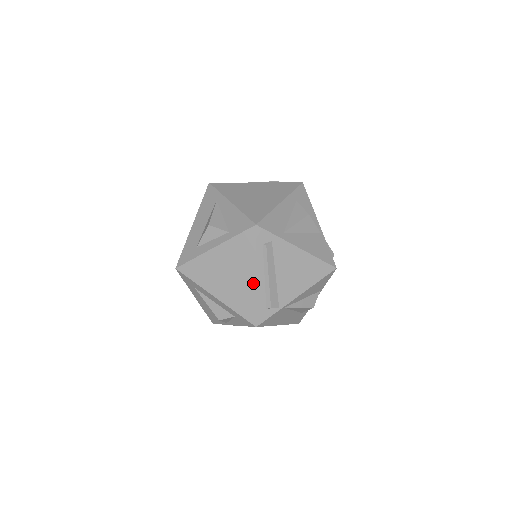
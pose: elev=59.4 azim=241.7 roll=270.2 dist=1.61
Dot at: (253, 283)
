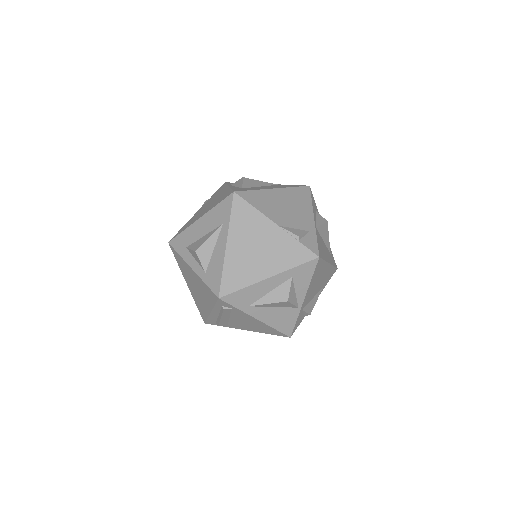
Dot at: (208, 311)
